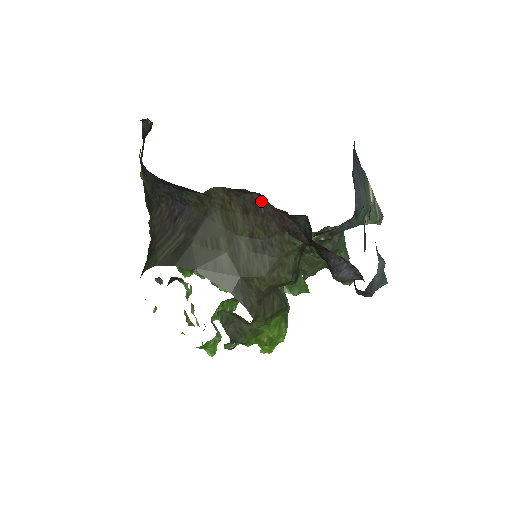
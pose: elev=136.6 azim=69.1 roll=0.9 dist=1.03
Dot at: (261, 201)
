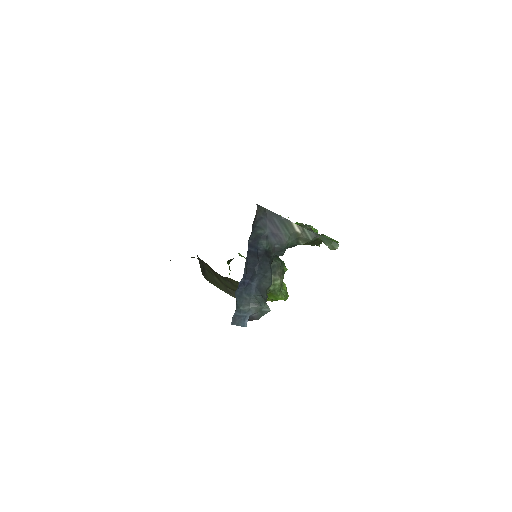
Dot at: occluded
